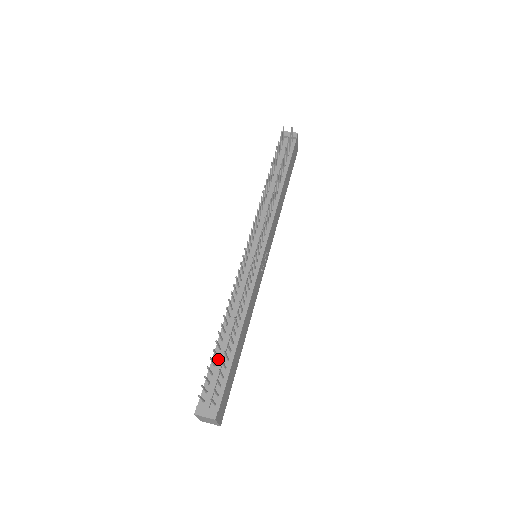
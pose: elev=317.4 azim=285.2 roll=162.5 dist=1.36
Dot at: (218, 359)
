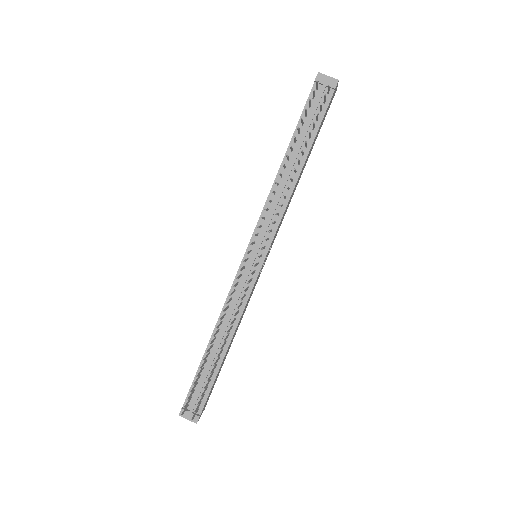
Dot at: (204, 370)
